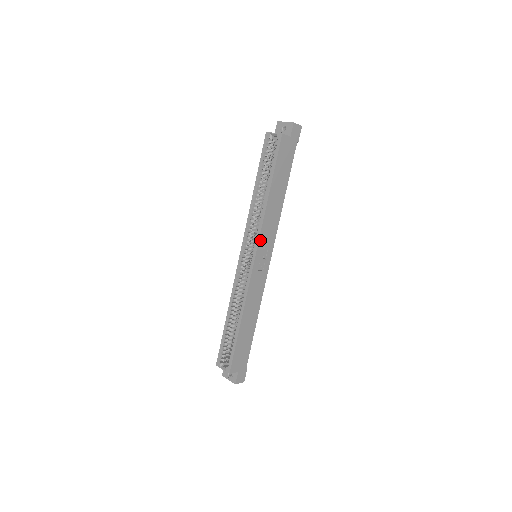
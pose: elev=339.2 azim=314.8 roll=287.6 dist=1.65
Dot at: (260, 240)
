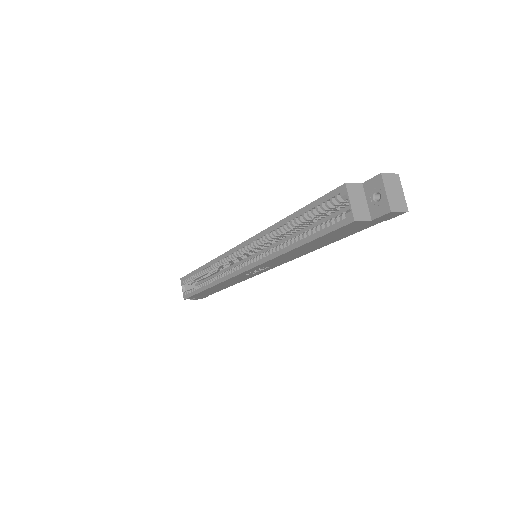
Dot at: (258, 266)
